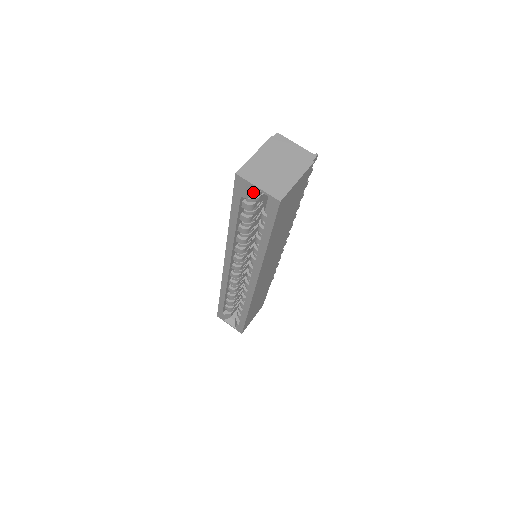
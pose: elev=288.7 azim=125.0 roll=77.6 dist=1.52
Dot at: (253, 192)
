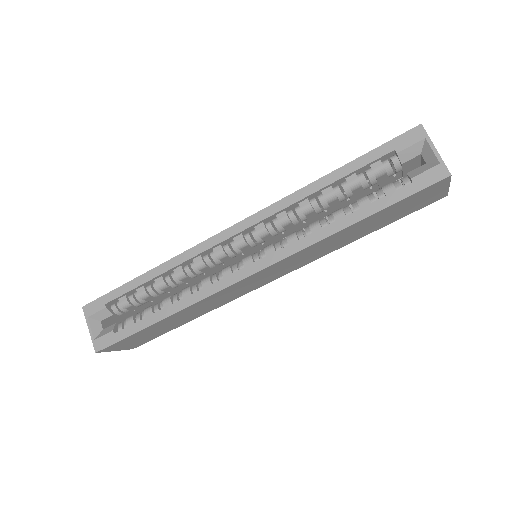
Dot at: (410, 156)
